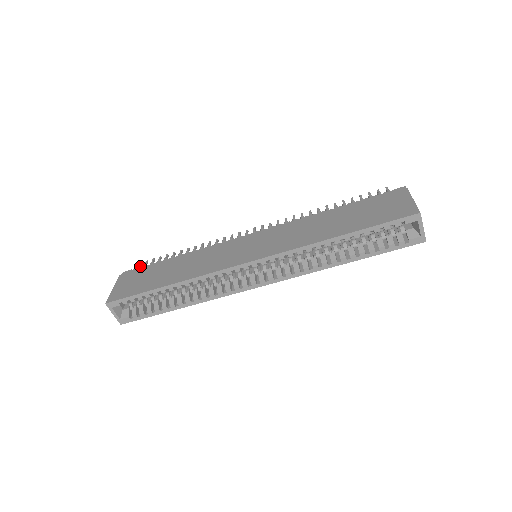
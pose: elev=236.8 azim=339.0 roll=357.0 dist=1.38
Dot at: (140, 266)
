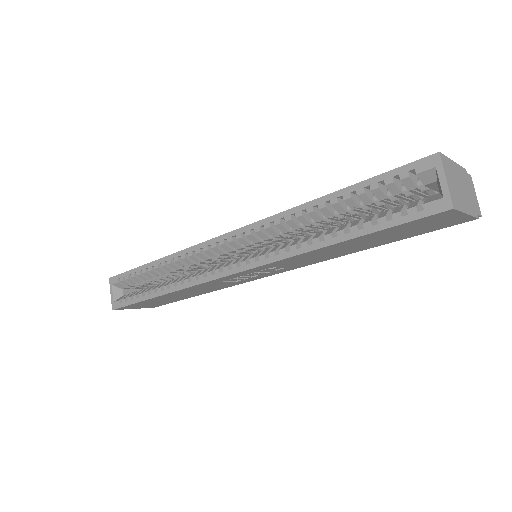
Dot at: occluded
